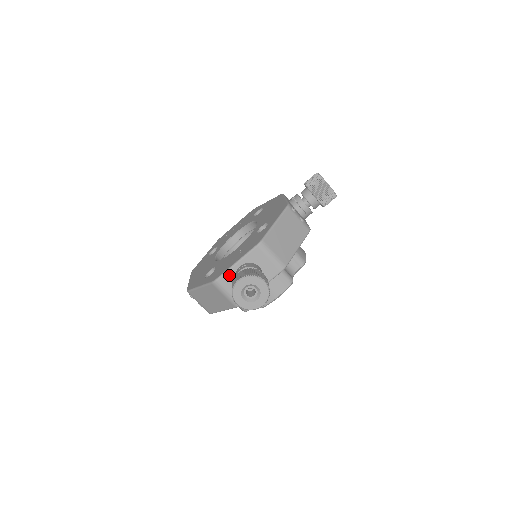
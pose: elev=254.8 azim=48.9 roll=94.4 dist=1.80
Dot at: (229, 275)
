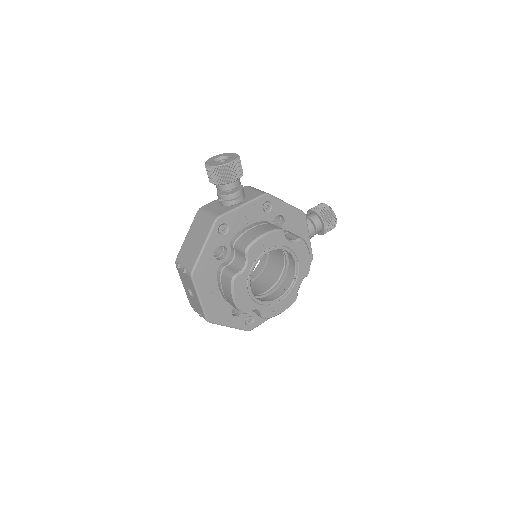
Dot at: (214, 203)
